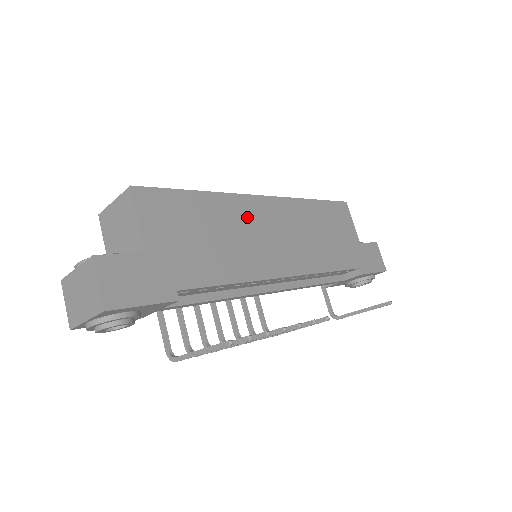
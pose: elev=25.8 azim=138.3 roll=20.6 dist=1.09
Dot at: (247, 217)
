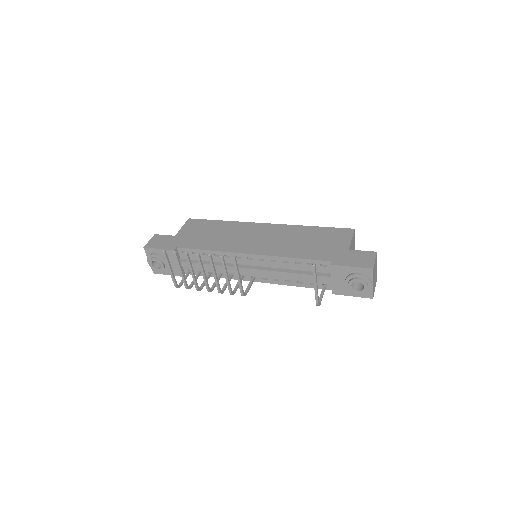
Dot at: (243, 230)
